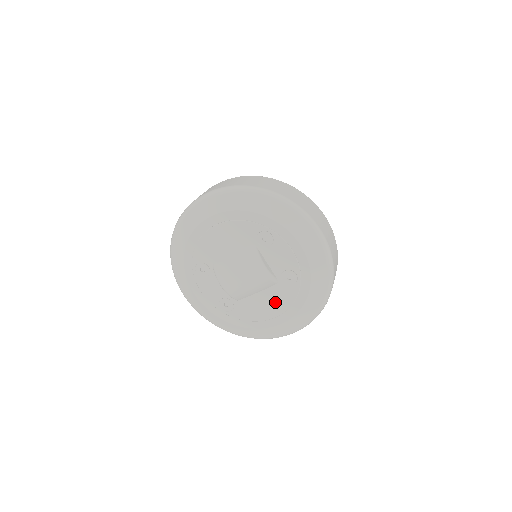
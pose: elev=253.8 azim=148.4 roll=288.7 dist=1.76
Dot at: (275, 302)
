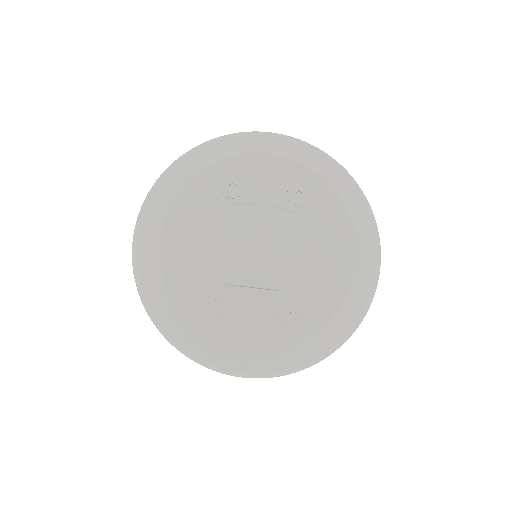
Dot at: (321, 238)
